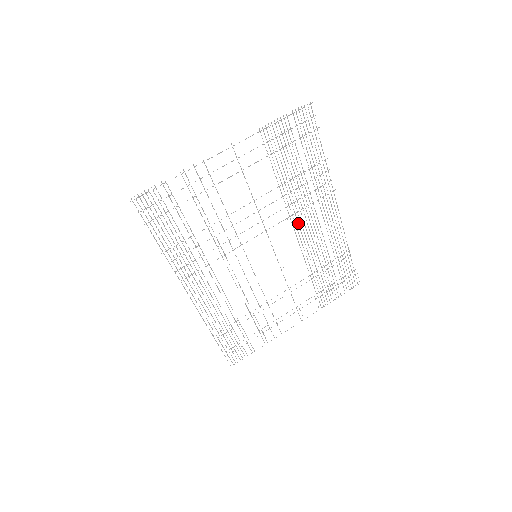
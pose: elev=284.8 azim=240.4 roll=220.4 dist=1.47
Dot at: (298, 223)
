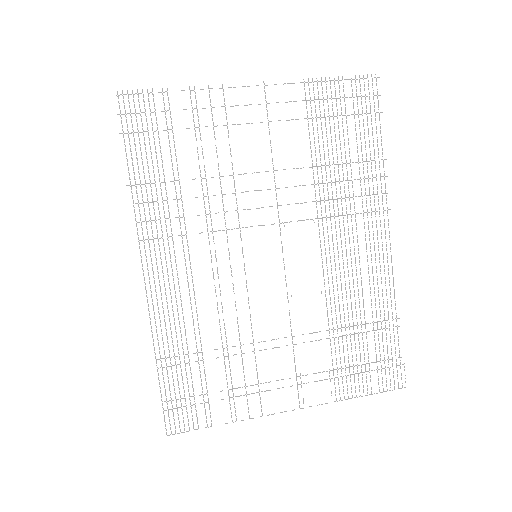
Dot at: occluded
